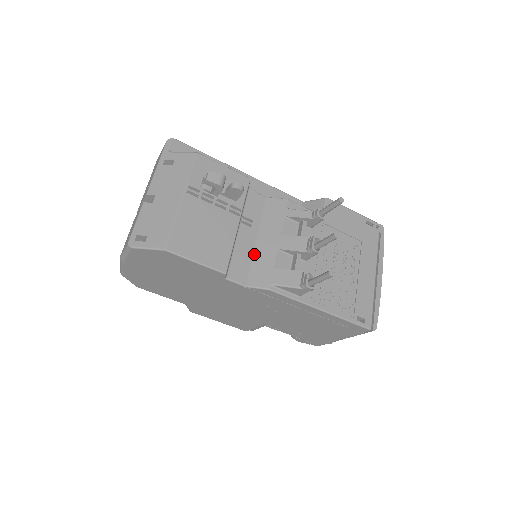
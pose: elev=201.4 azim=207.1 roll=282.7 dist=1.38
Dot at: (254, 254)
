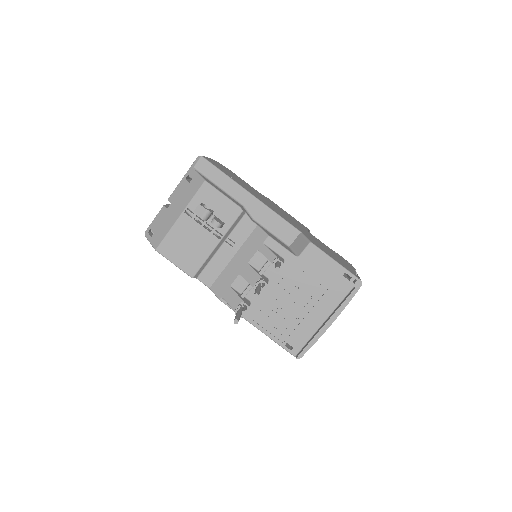
Dot at: (225, 268)
